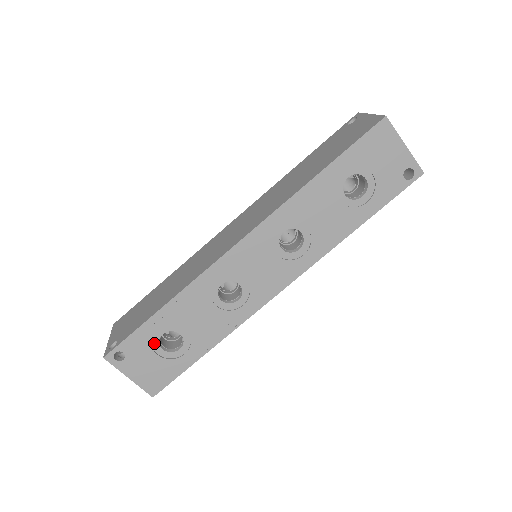
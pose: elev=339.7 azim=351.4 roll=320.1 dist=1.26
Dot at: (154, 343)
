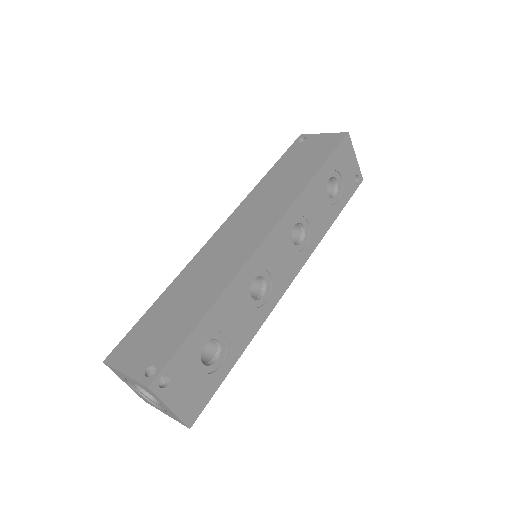
Dot at: (196, 357)
